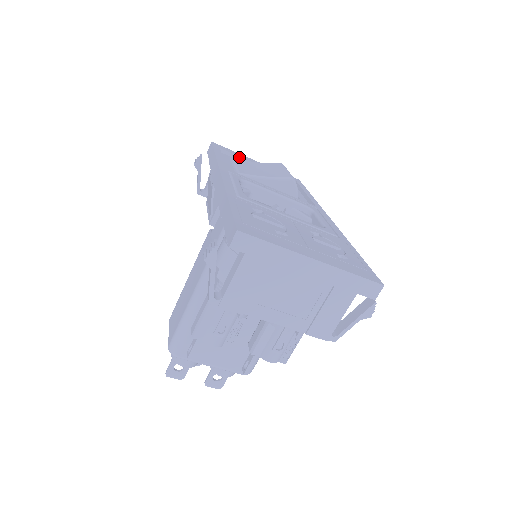
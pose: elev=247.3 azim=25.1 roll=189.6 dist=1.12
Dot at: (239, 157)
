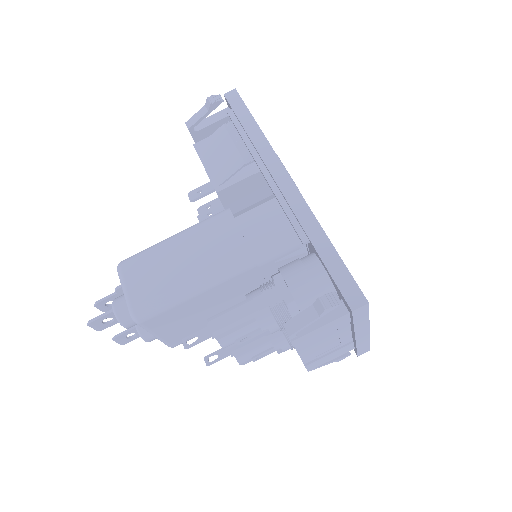
Dot at: occluded
